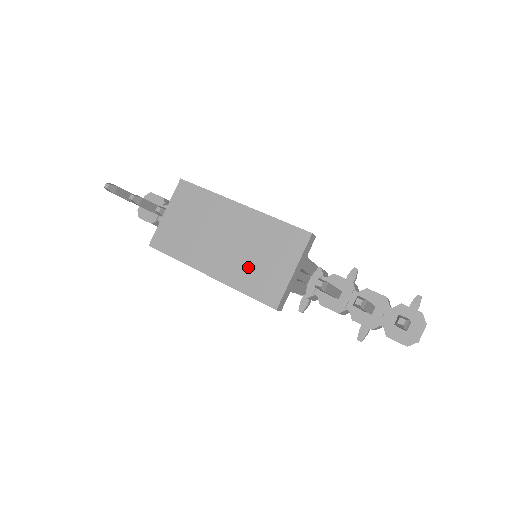
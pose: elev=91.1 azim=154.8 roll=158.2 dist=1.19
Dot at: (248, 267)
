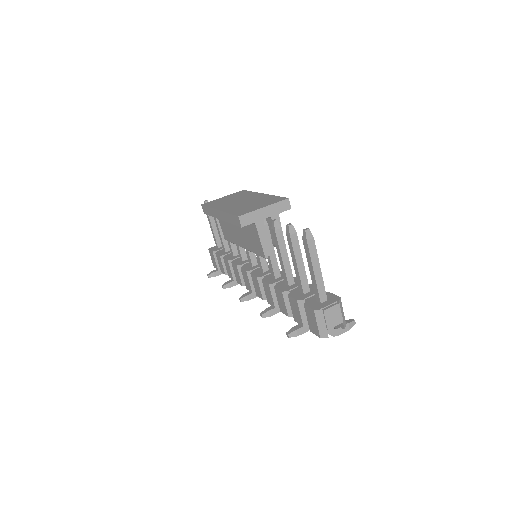
Dot at: (242, 207)
